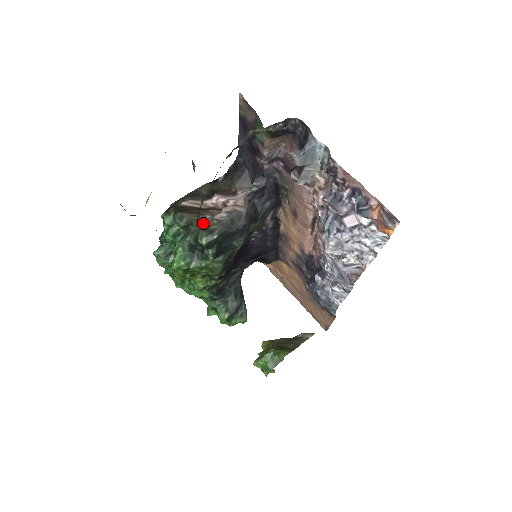
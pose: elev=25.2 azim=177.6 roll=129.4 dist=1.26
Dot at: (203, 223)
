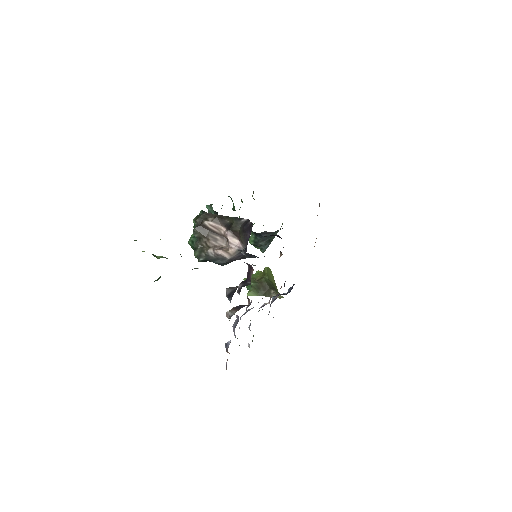
Dot at: (205, 244)
